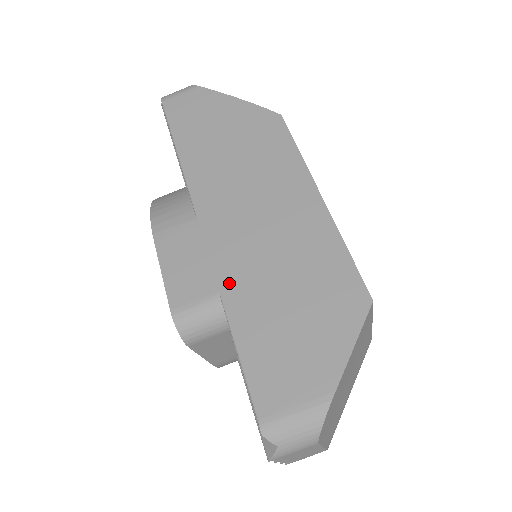
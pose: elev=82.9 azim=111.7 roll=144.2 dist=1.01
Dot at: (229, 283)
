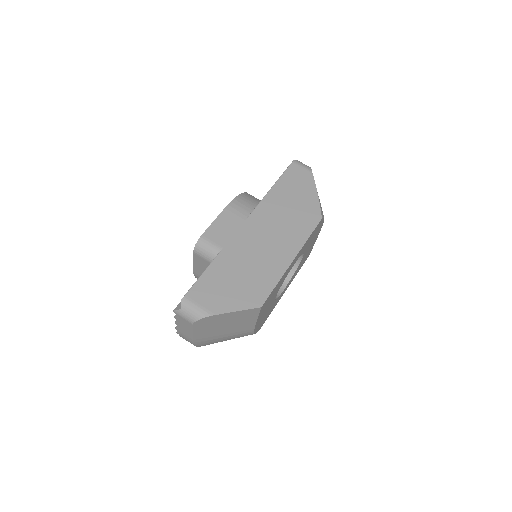
Dot at: (229, 249)
